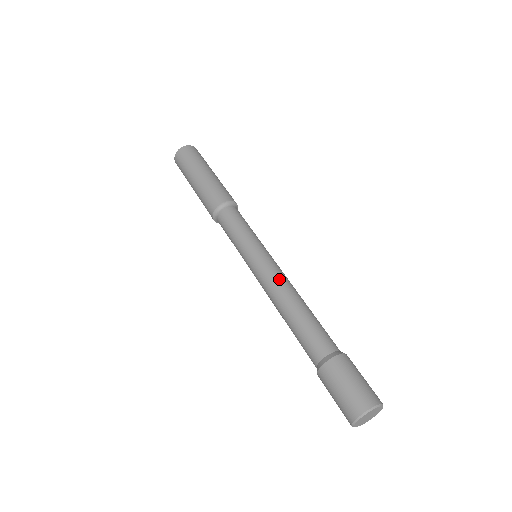
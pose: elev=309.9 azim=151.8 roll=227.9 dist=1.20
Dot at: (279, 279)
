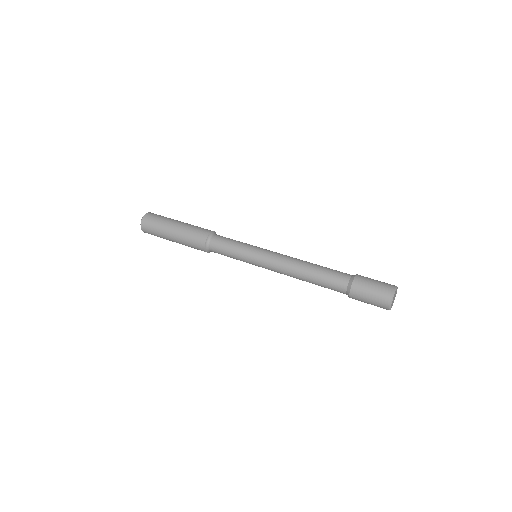
Dot at: (289, 256)
